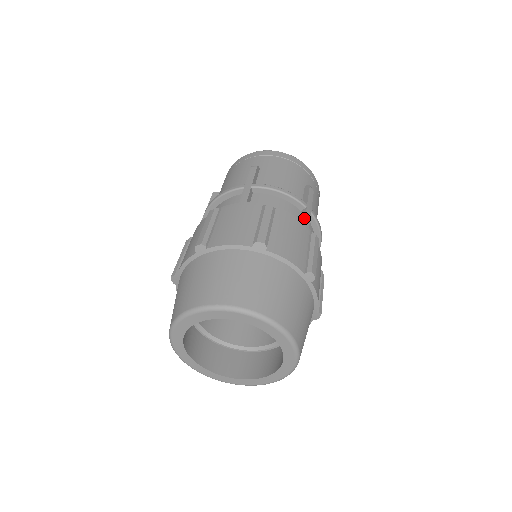
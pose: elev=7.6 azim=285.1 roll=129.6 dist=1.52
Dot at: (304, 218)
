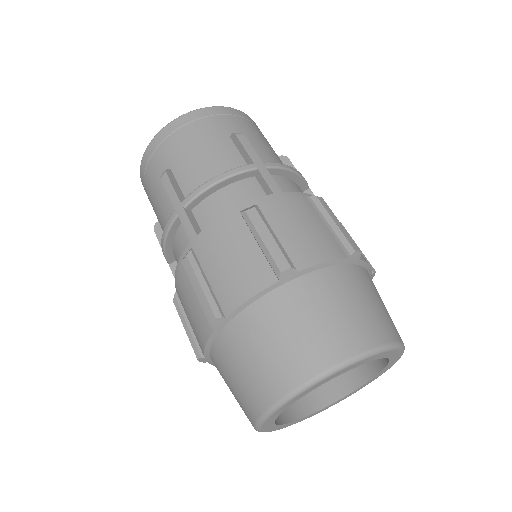
Dot at: occluded
